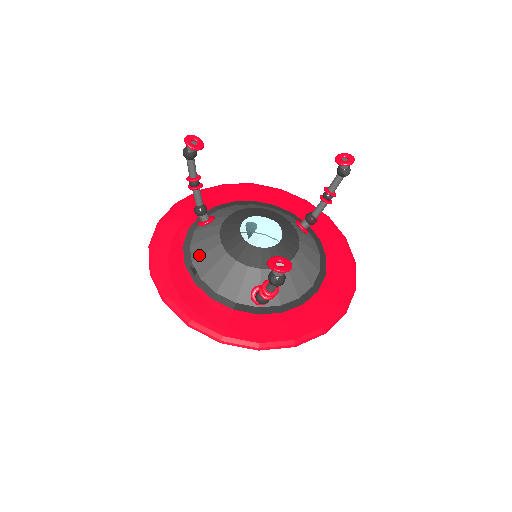
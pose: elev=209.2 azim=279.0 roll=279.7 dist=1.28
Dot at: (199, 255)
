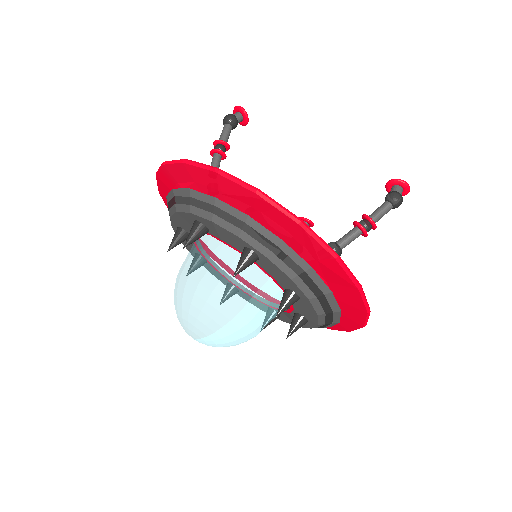
Dot at: occluded
